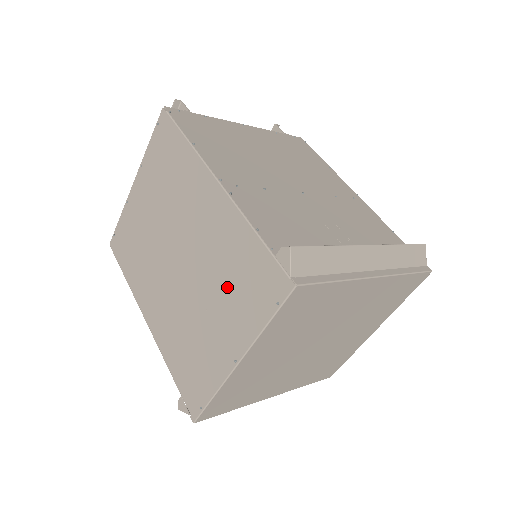
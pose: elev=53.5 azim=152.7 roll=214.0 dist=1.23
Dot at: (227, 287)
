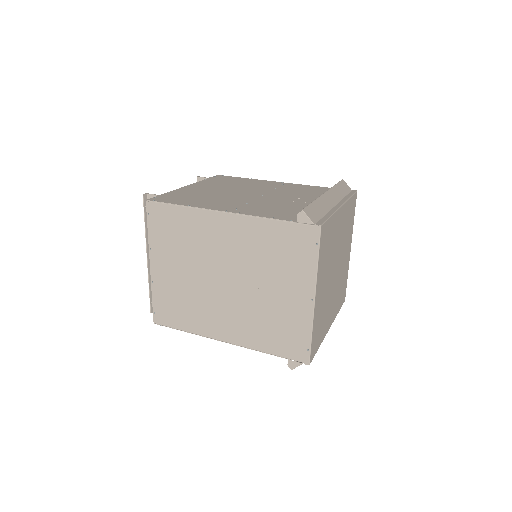
Dot at: (276, 265)
